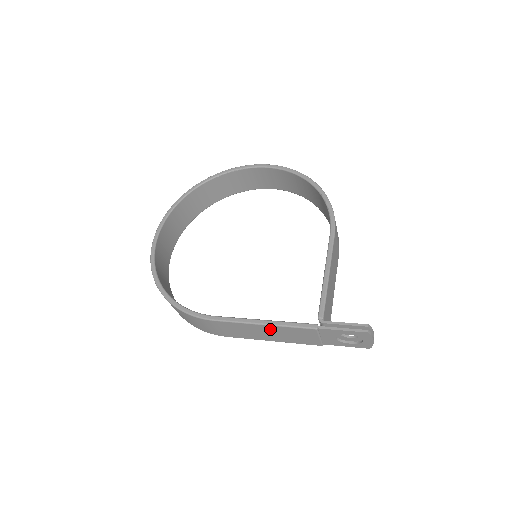
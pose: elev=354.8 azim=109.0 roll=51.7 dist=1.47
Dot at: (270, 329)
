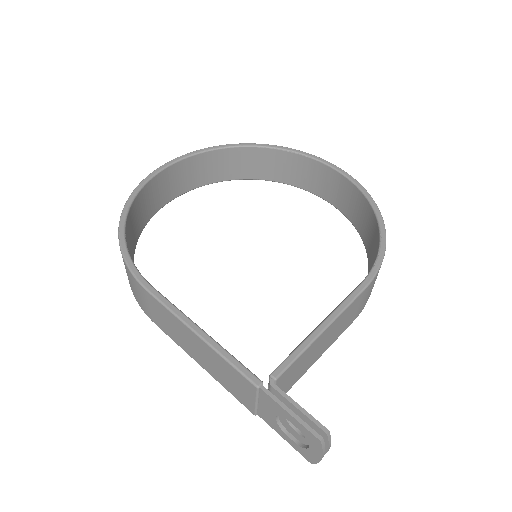
Dot at: (203, 347)
